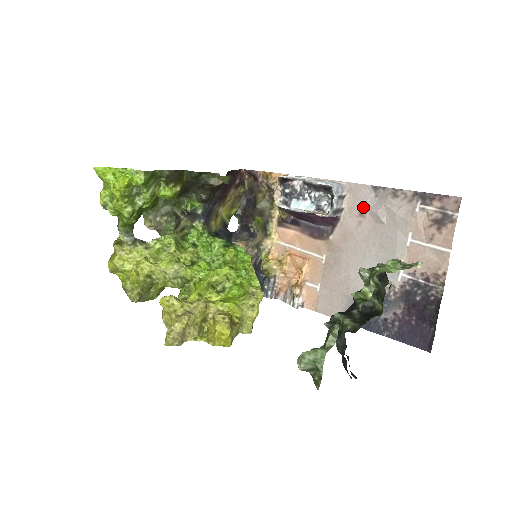
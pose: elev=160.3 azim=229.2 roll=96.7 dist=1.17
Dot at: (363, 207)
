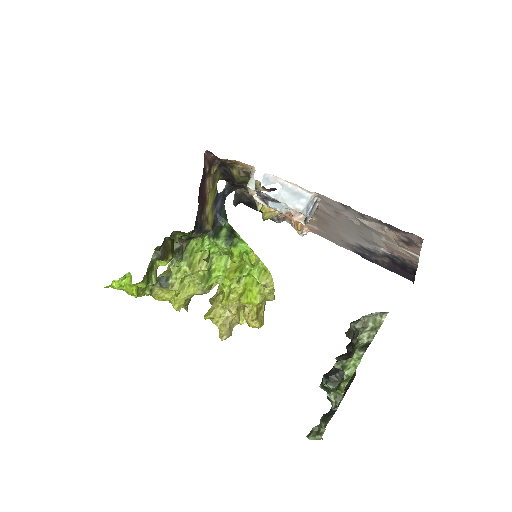
Dot at: (336, 210)
